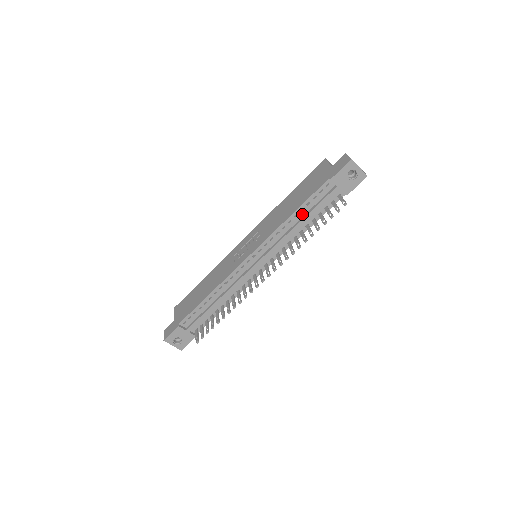
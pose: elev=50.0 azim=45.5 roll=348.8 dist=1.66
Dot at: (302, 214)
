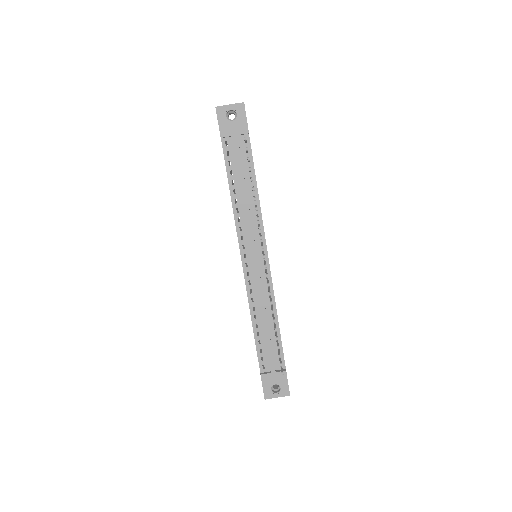
Dot at: (237, 185)
